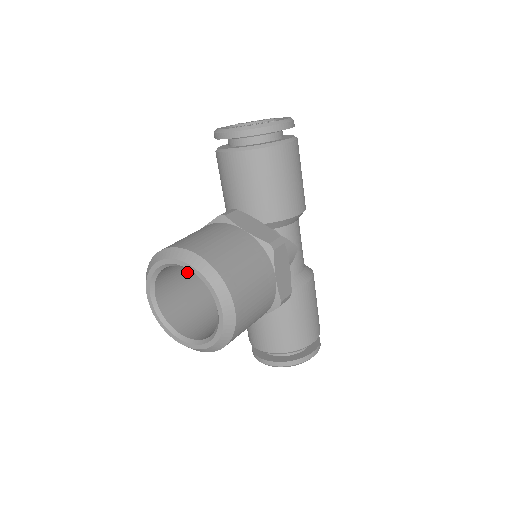
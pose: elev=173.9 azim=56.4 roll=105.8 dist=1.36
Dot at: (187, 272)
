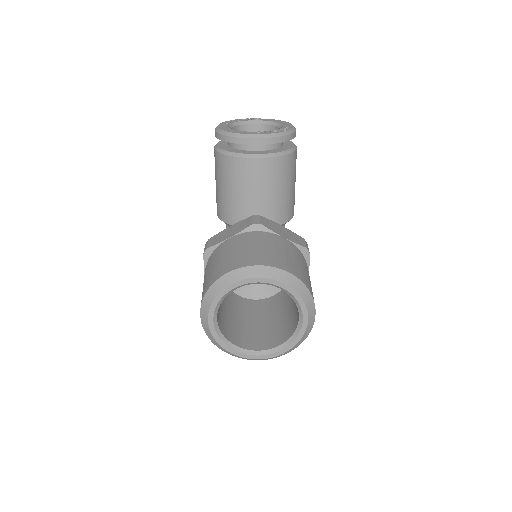
Dot at: occluded
